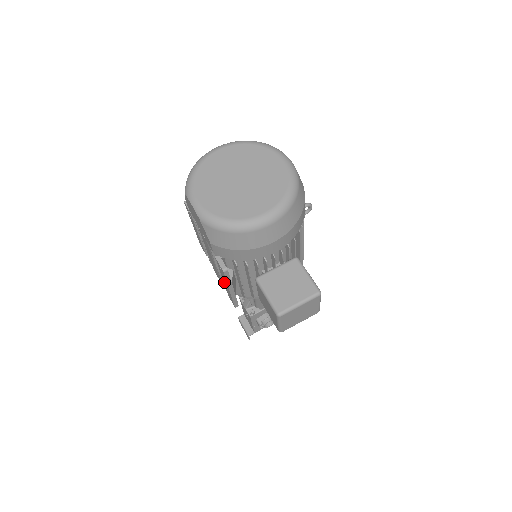
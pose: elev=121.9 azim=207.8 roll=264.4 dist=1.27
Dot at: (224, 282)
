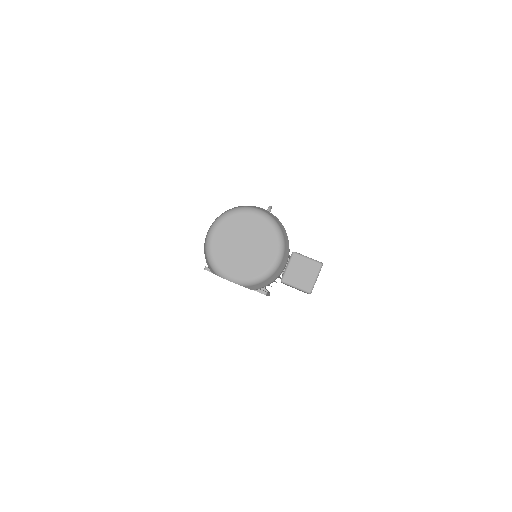
Dot at: occluded
